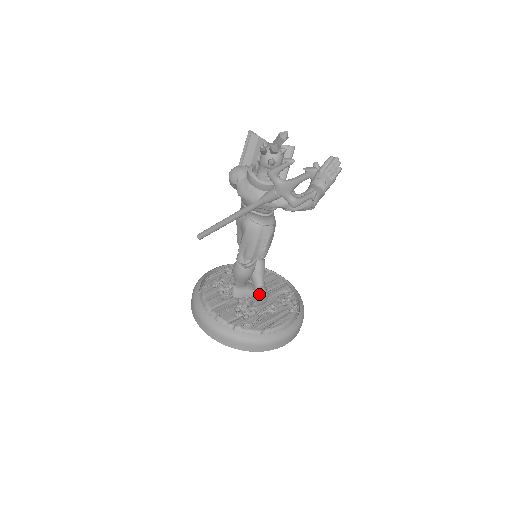
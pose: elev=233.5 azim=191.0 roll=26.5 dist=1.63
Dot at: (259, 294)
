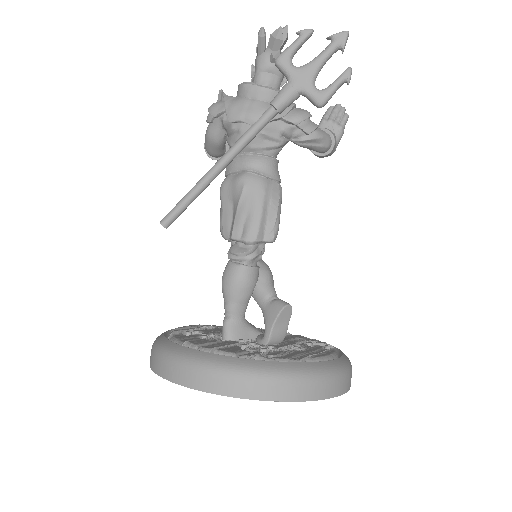
Dot at: (276, 308)
